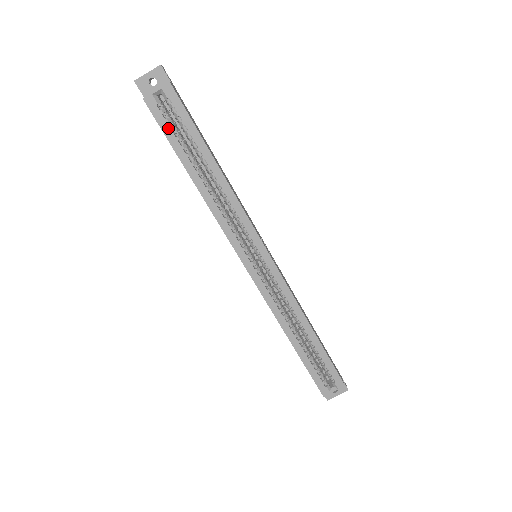
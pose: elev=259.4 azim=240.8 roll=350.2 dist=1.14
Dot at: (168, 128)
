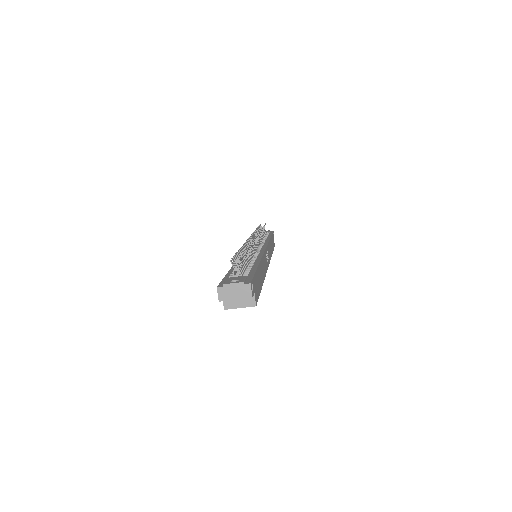
Dot at: occluded
